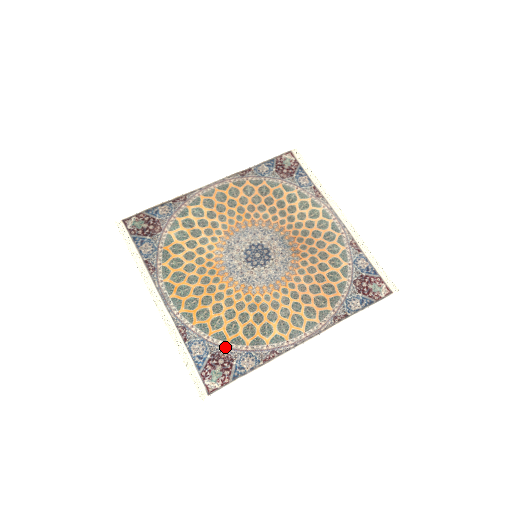
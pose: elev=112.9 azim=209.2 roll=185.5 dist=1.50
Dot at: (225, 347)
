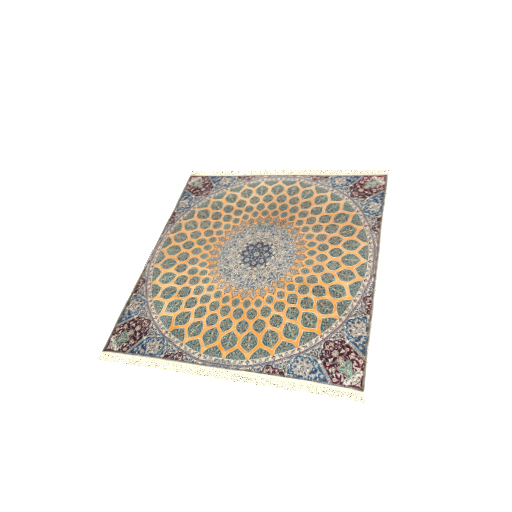
Dot at: (323, 340)
